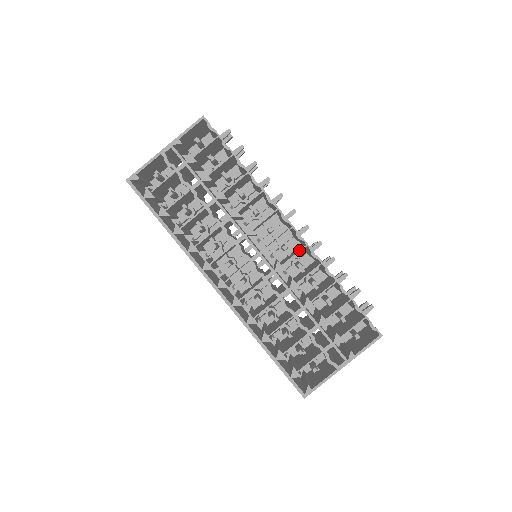
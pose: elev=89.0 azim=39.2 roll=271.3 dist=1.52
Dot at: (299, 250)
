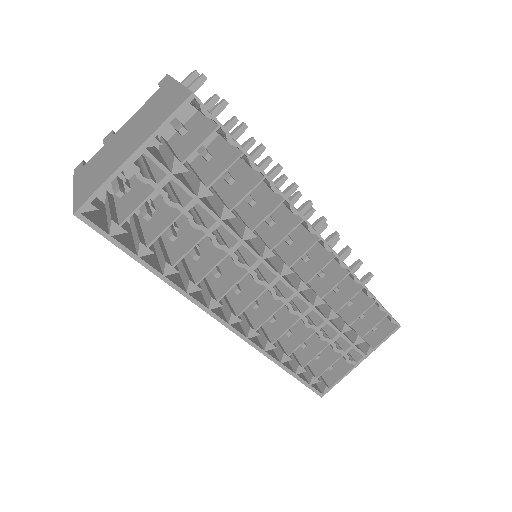
Dot at: (326, 263)
